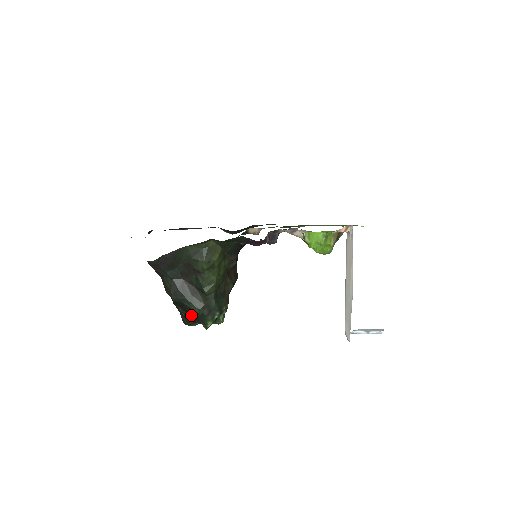
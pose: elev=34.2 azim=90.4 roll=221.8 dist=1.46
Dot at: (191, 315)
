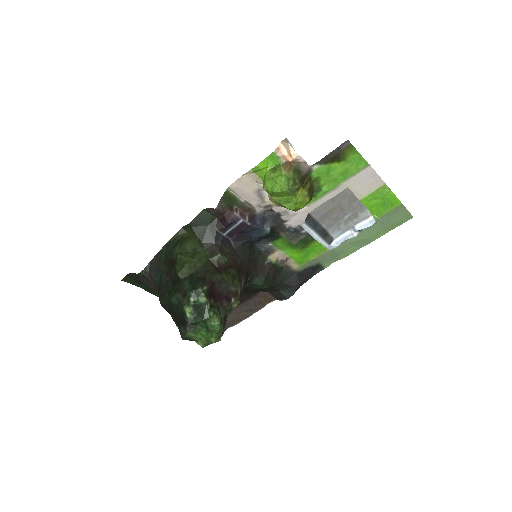
Dot at: (179, 317)
